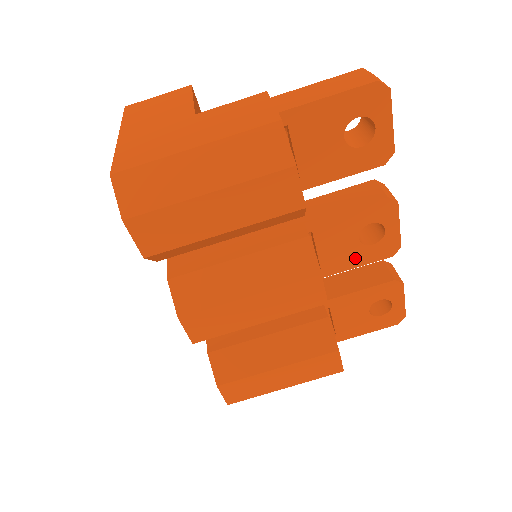
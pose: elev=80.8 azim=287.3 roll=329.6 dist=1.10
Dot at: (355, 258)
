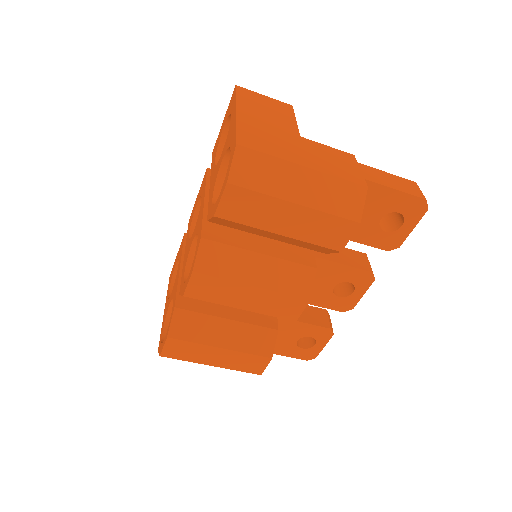
Dot at: (321, 299)
